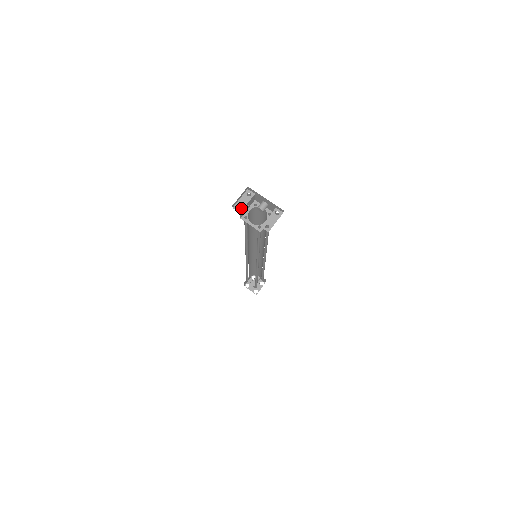
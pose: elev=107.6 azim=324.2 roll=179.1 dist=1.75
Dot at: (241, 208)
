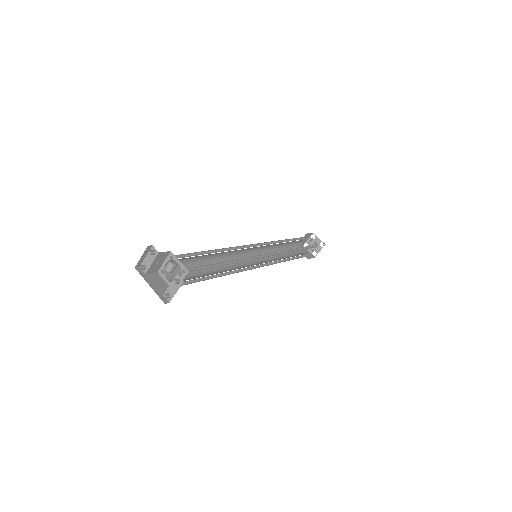
Dot at: (146, 268)
